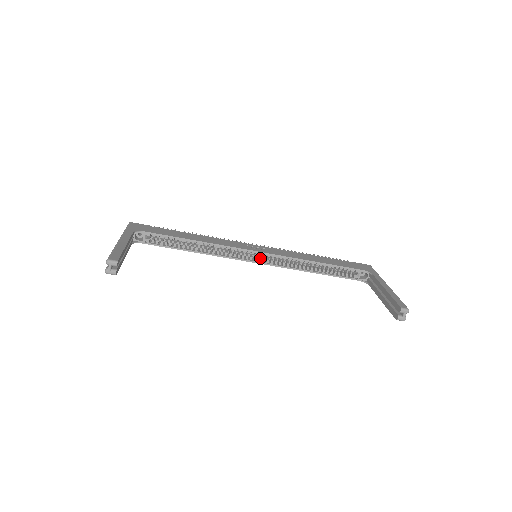
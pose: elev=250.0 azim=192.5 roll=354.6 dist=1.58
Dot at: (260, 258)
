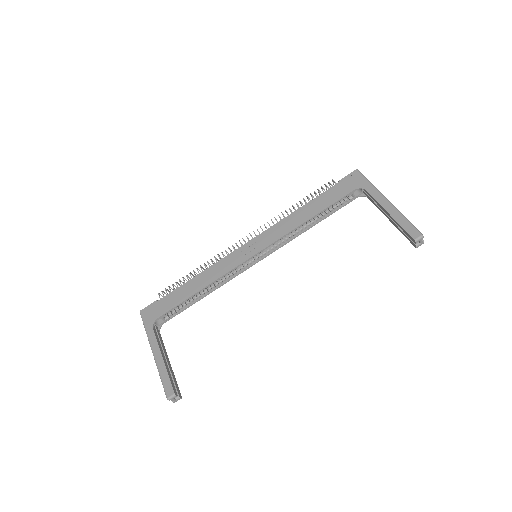
Dot at: (260, 255)
